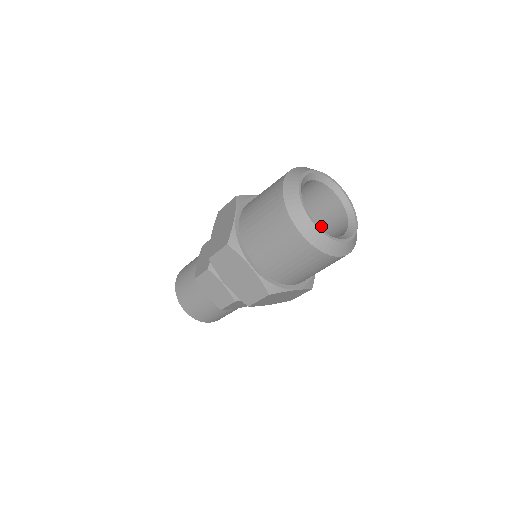
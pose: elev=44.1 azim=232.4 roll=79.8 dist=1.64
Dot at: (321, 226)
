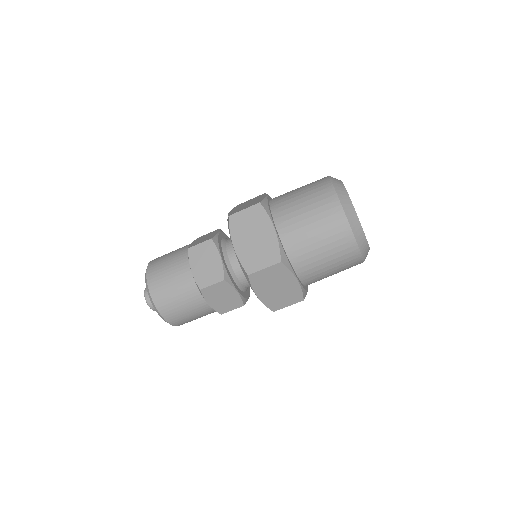
Dot at: occluded
